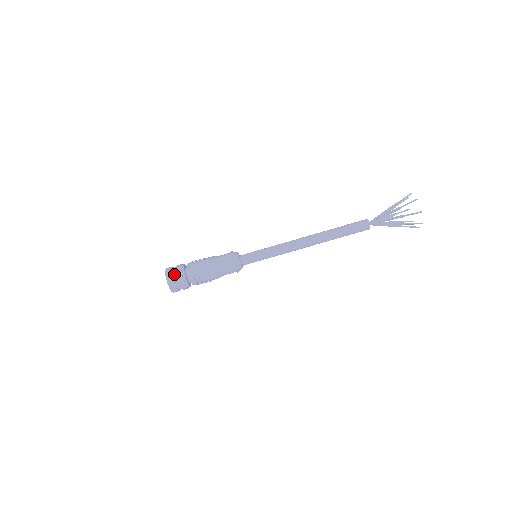
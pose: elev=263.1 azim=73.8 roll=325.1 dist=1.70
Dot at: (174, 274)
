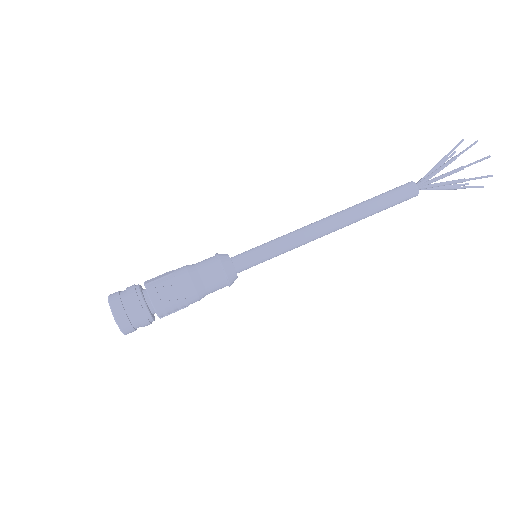
Dot at: (122, 291)
